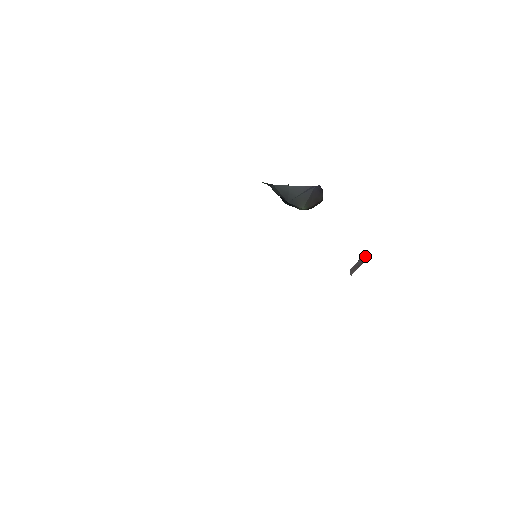
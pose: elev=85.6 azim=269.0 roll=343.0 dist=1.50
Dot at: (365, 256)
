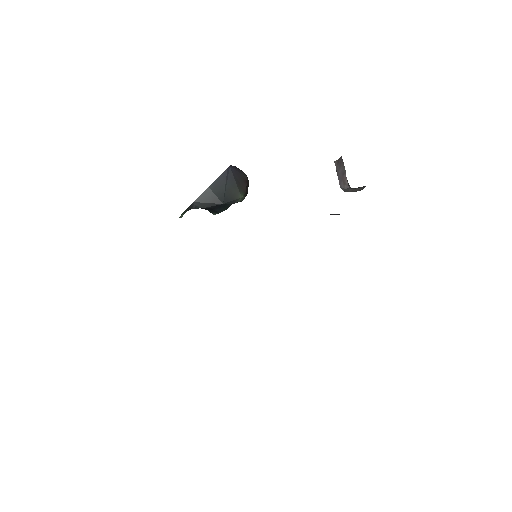
Dot at: (338, 160)
